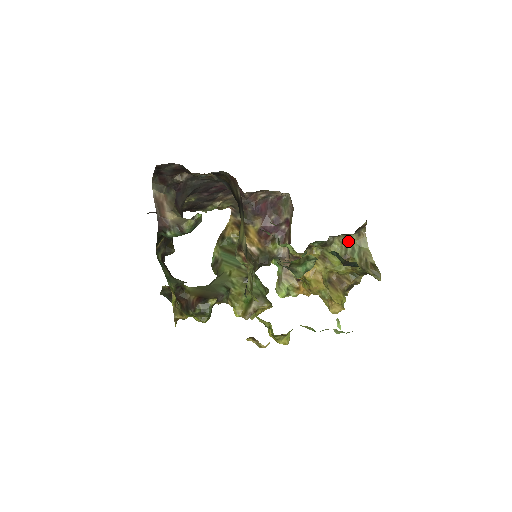
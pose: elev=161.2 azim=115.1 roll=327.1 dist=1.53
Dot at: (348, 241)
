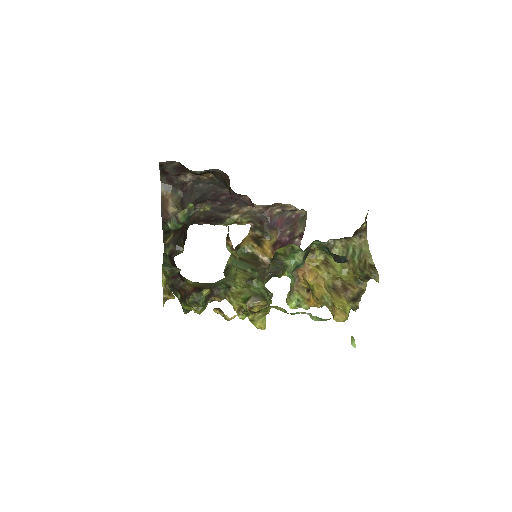
Dot at: (350, 245)
